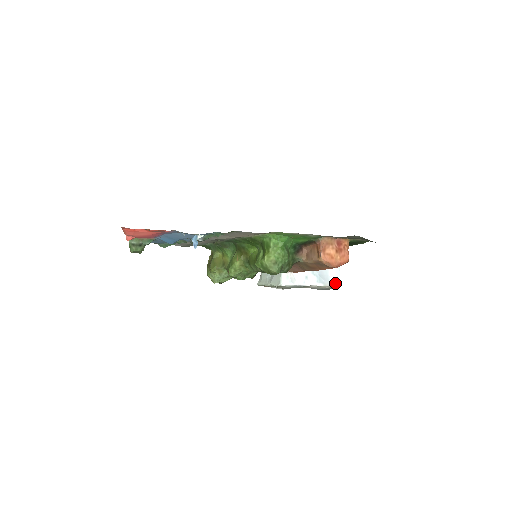
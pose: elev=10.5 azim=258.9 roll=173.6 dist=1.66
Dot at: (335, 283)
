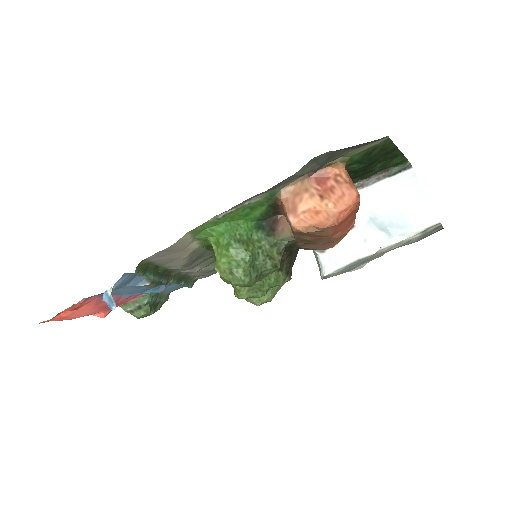
Dot at: (426, 223)
